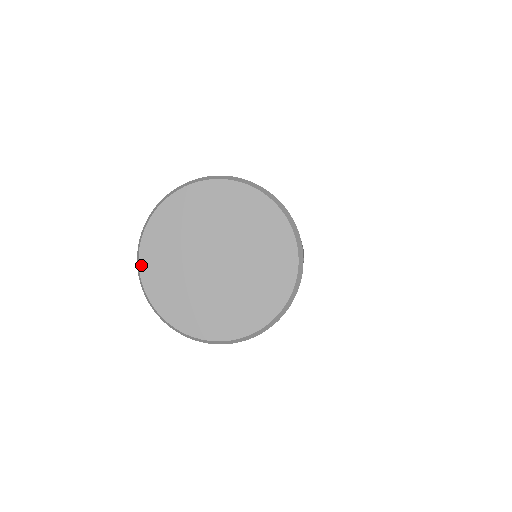
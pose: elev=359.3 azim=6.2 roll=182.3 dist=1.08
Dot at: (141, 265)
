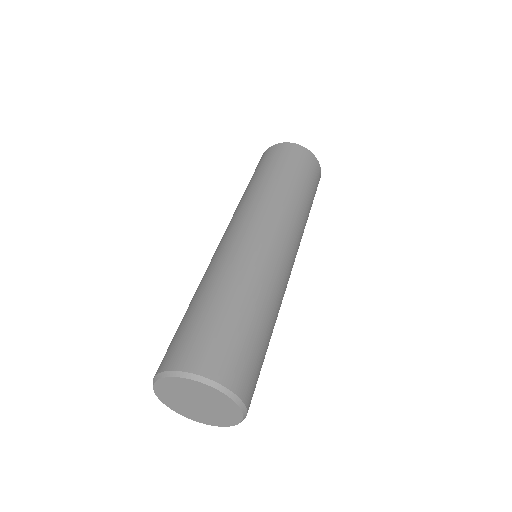
Dot at: (155, 390)
